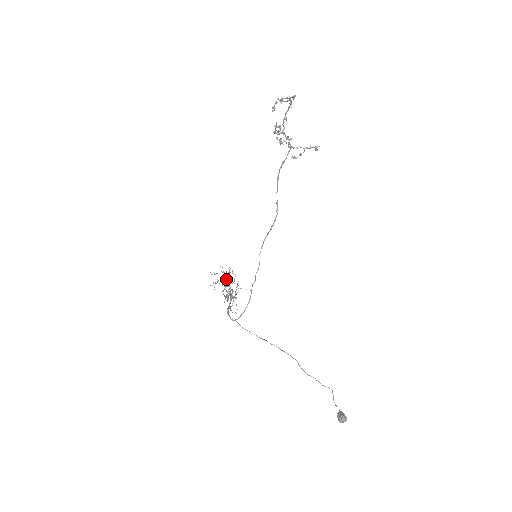
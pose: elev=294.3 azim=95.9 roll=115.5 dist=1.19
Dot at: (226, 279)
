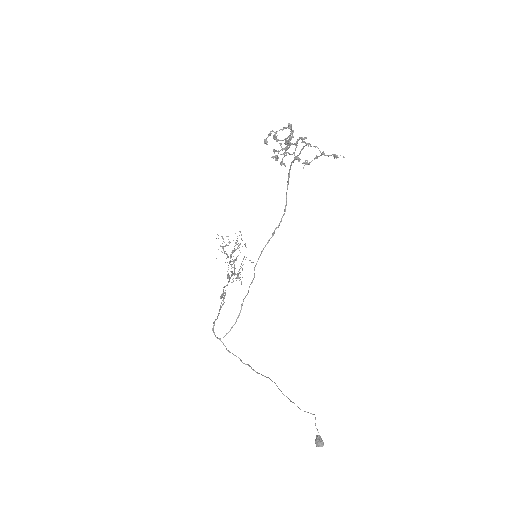
Dot at: (232, 251)
